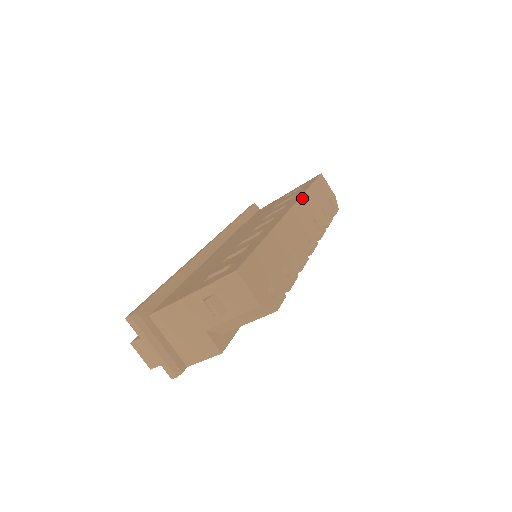
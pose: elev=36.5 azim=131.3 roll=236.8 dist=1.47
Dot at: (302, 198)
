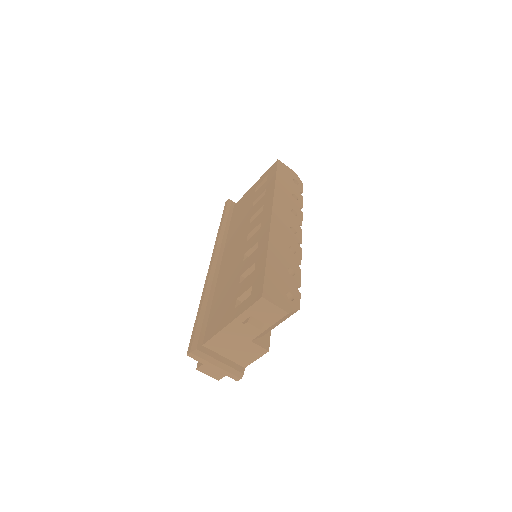
Dot at: (275, 196)
